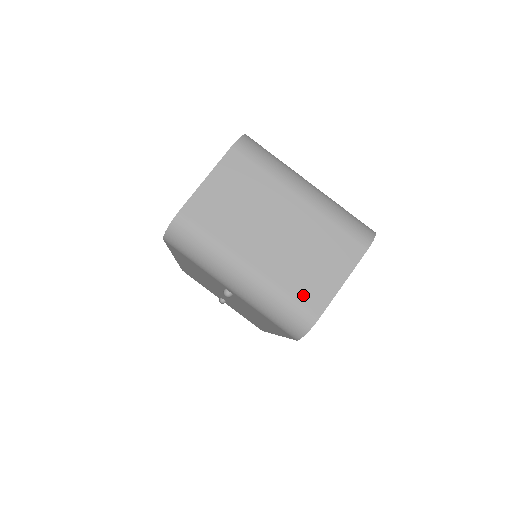
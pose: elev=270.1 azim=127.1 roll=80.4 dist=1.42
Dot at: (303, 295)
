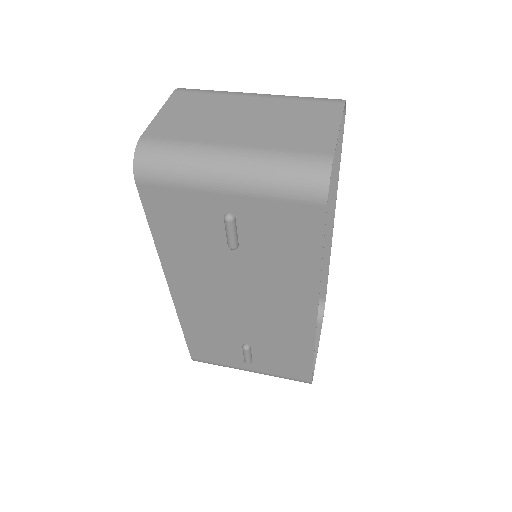
Dot at: (304, 147)
